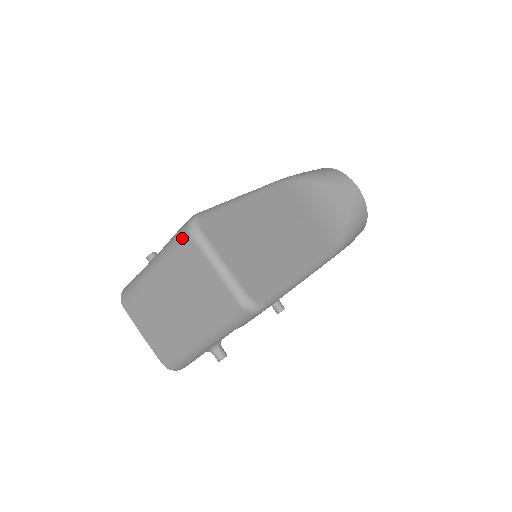
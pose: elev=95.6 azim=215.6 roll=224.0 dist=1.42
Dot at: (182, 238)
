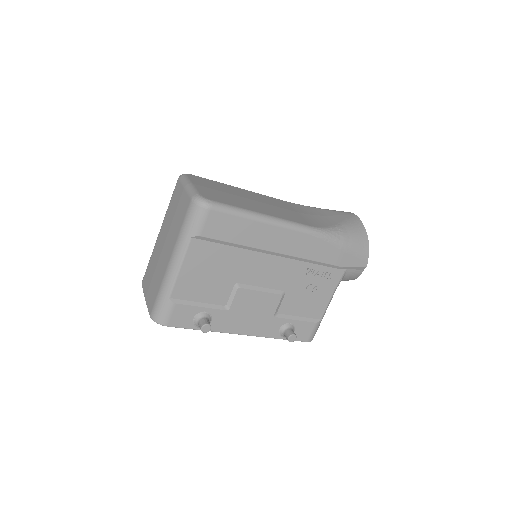
Dot at: (175, 186)
